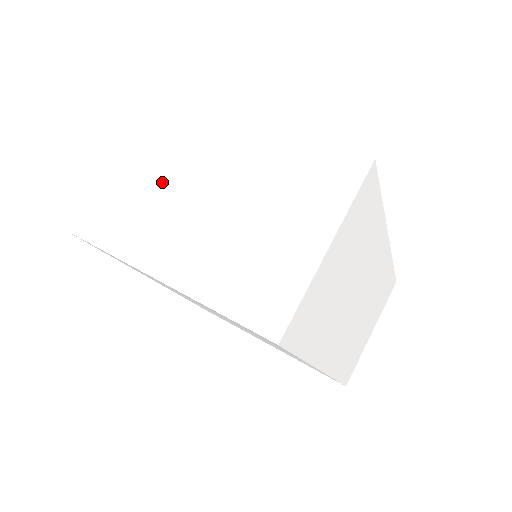
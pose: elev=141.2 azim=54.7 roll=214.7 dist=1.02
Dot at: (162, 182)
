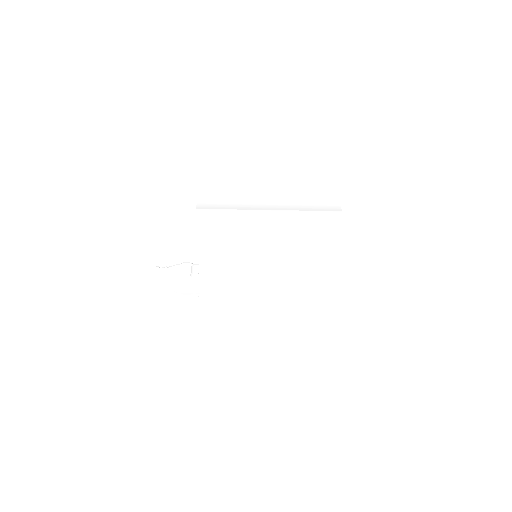
Dot at: (241, 185)
